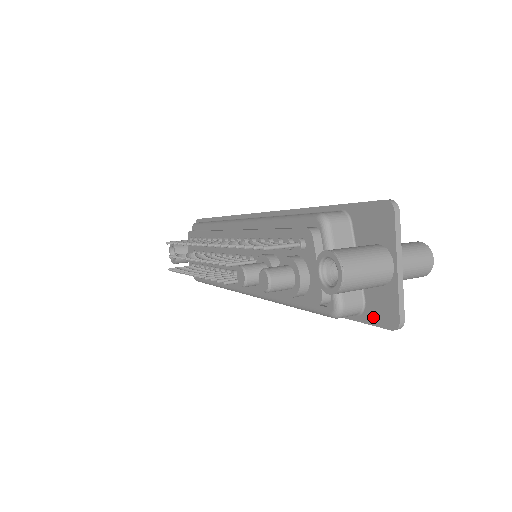
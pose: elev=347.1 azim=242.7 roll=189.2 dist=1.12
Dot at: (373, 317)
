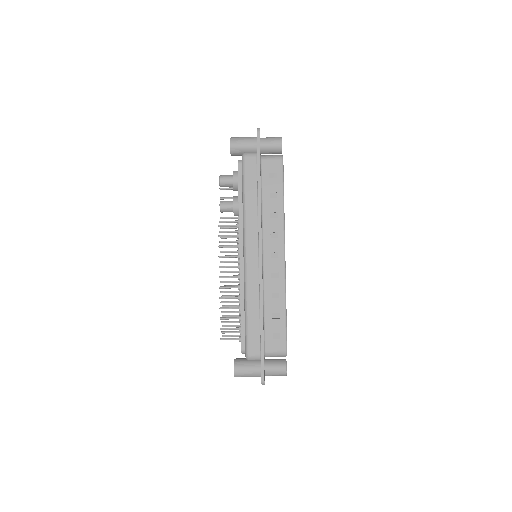
Dot at: (257, 145)
